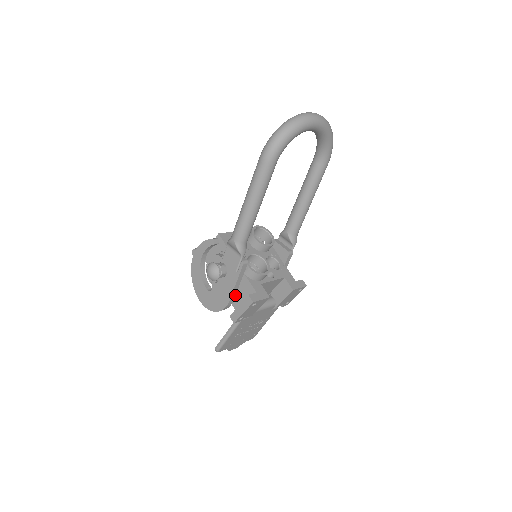
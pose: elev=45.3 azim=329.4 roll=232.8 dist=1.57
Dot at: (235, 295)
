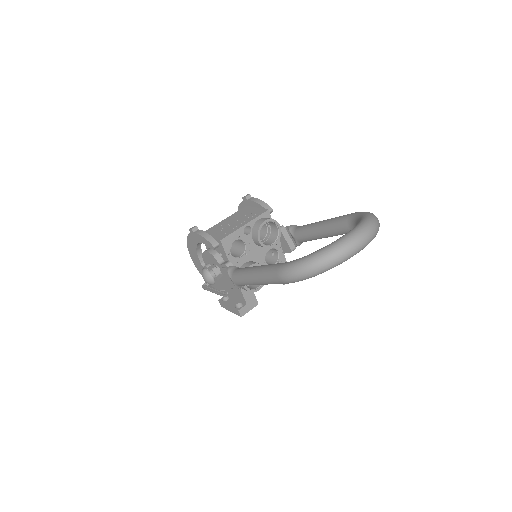
Dot at: occluded
